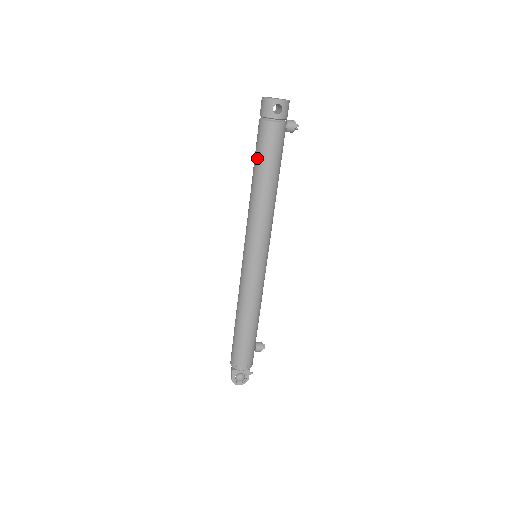
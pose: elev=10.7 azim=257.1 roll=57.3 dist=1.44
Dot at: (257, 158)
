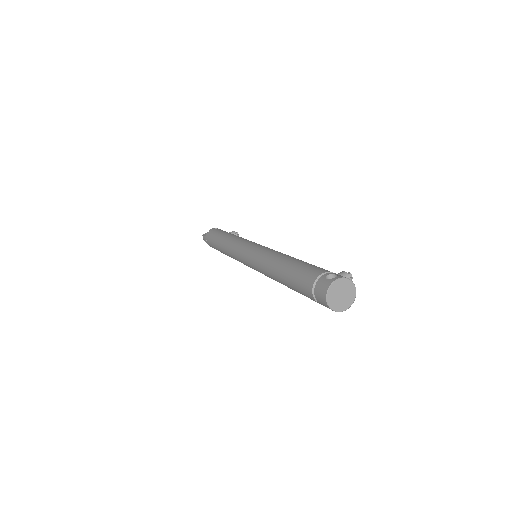
Dot at: (293, 289)
